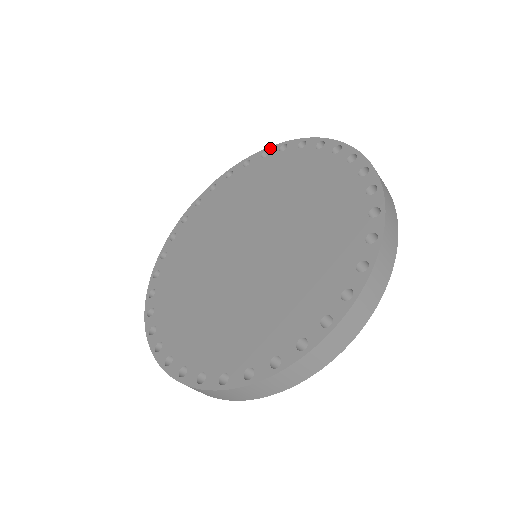
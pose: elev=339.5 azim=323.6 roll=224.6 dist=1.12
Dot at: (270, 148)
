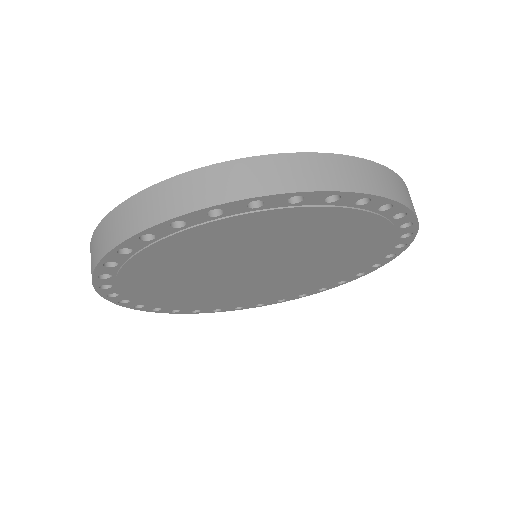
Dot at: occluded
